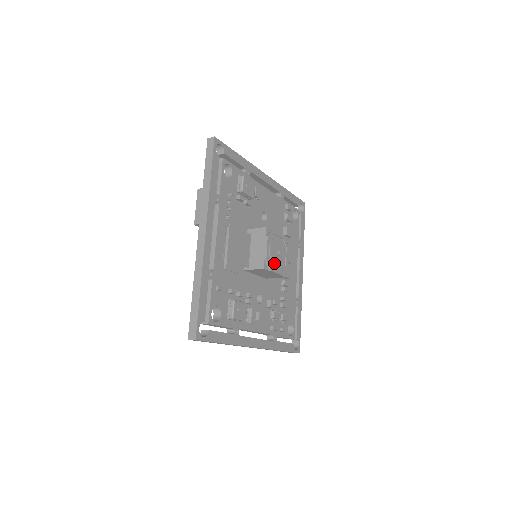
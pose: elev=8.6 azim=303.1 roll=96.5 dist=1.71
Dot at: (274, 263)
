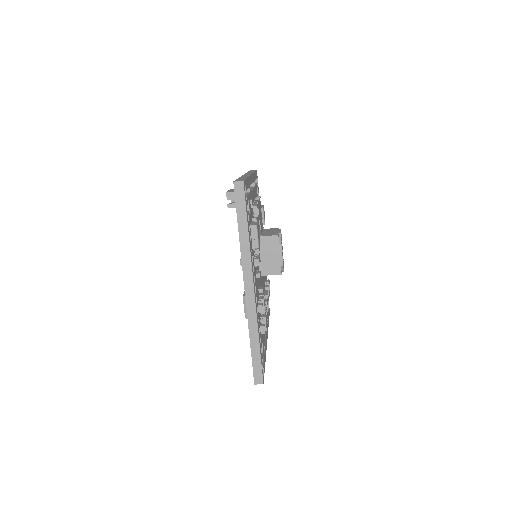
Dot at: occluded
